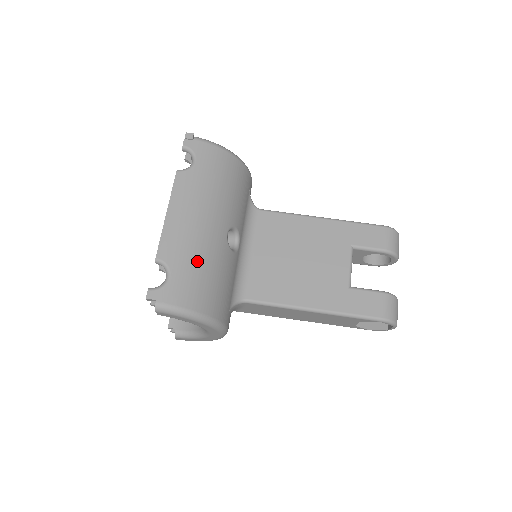
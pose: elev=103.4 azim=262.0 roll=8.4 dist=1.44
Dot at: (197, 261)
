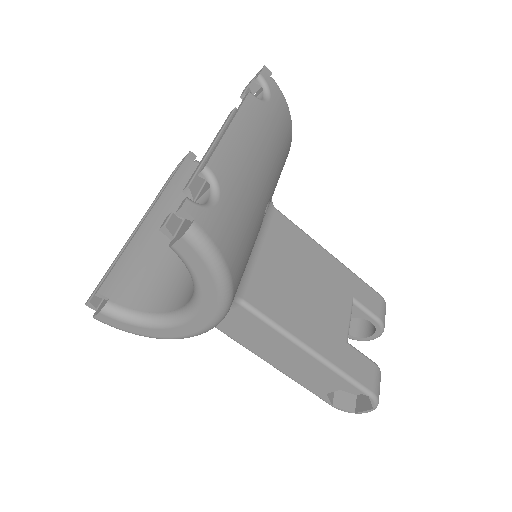
Dot at: (246, 206)
